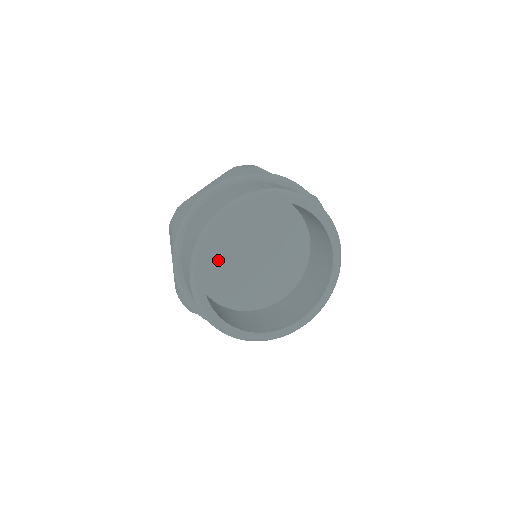
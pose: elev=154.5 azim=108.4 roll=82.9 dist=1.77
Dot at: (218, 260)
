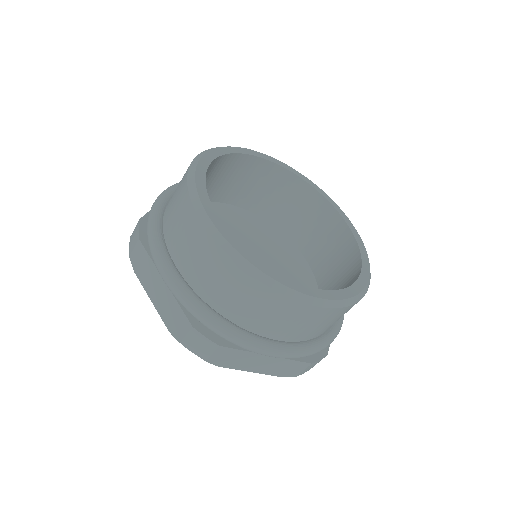
Dot at: occluded
